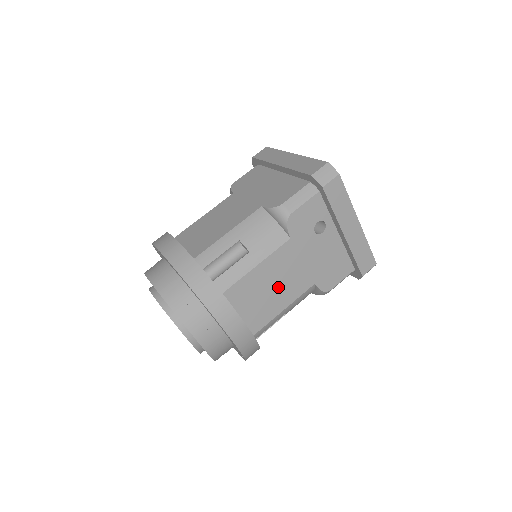
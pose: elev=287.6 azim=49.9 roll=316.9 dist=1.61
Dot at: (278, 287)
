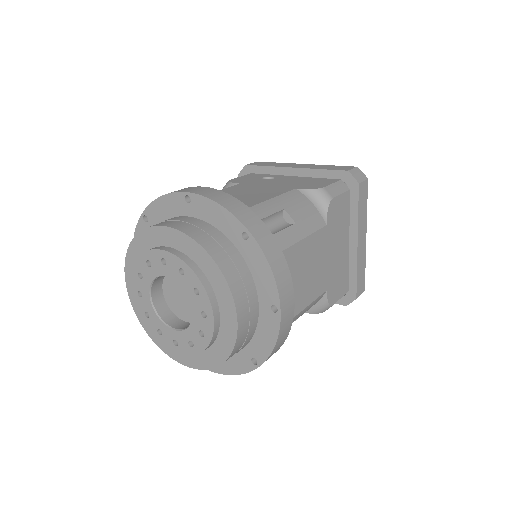
Dot at: (248, 195)
